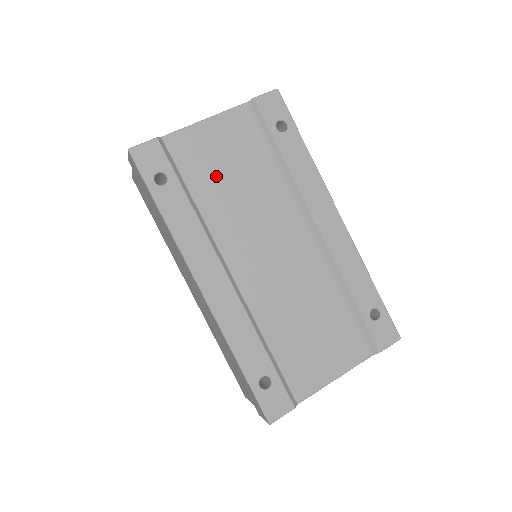
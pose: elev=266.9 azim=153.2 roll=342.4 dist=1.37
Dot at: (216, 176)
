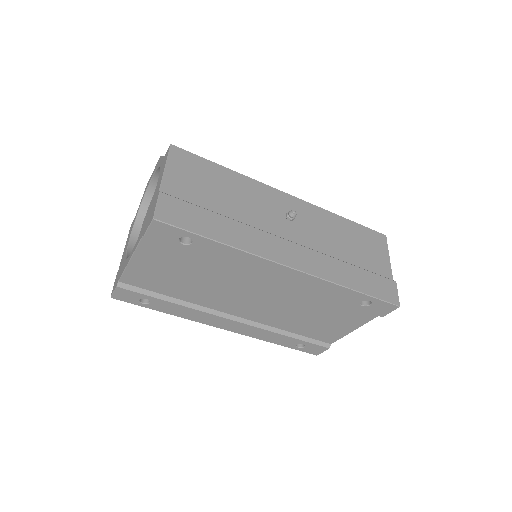
Dot at: (174, 283)
